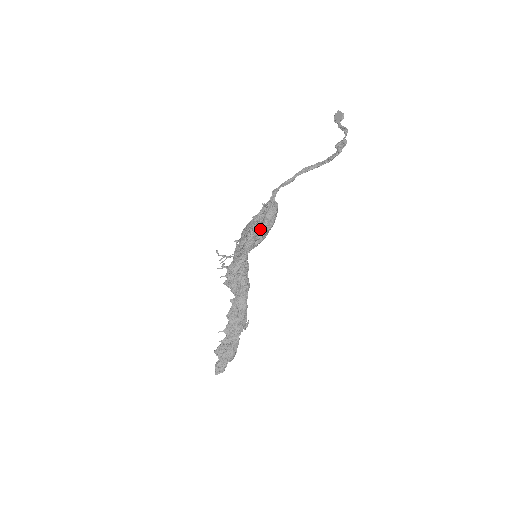
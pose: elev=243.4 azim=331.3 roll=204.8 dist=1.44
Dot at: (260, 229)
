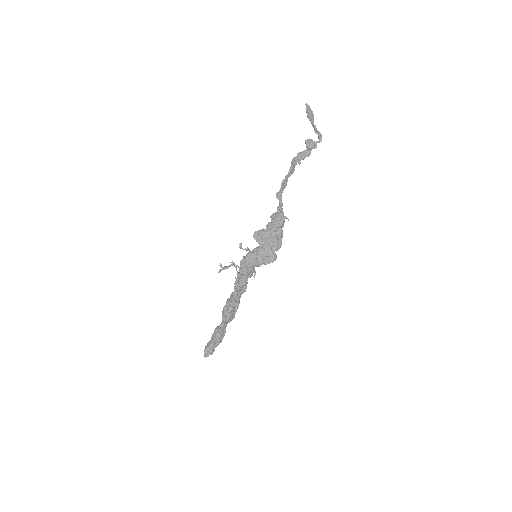
Dot at: (277, 240)
